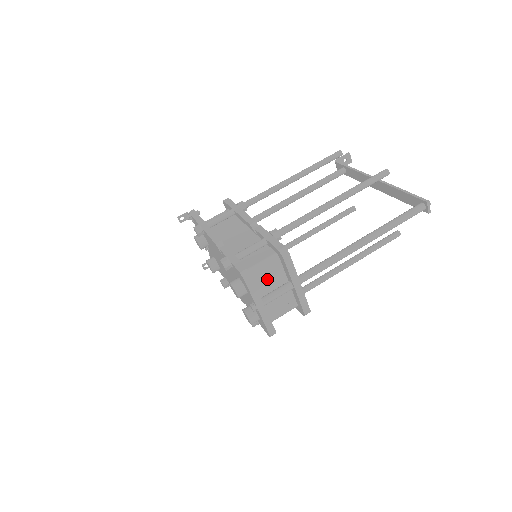
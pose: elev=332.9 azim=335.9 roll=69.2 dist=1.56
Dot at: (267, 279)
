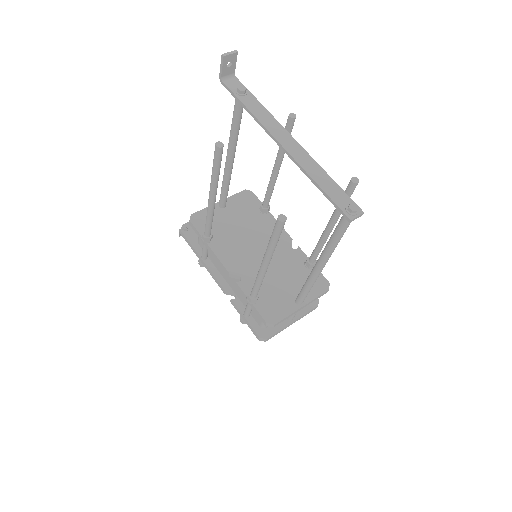
Dot at: occluded
